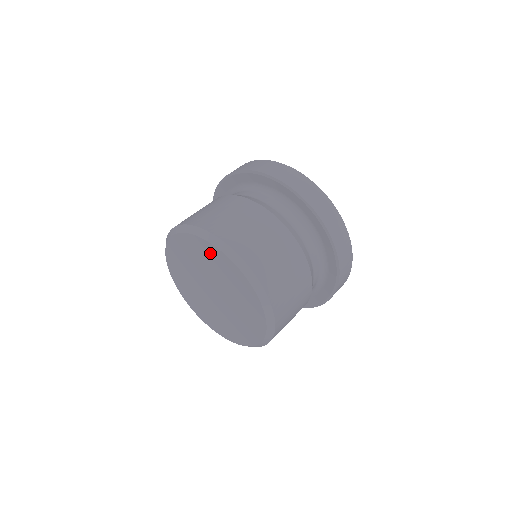
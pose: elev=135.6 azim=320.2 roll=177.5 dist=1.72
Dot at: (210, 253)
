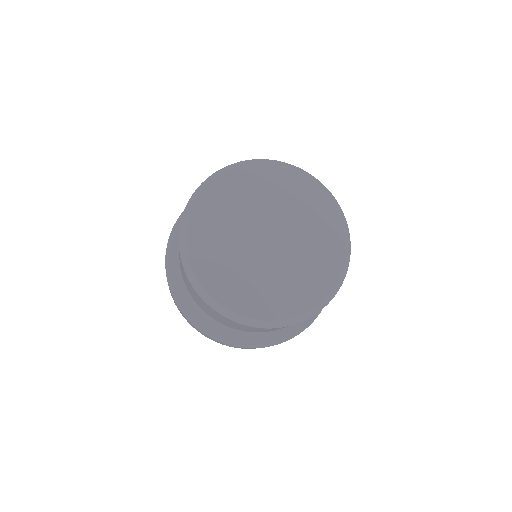
Dot at: (313, 198)
